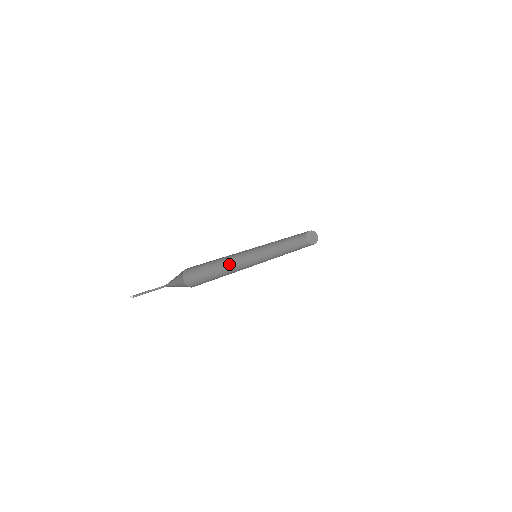
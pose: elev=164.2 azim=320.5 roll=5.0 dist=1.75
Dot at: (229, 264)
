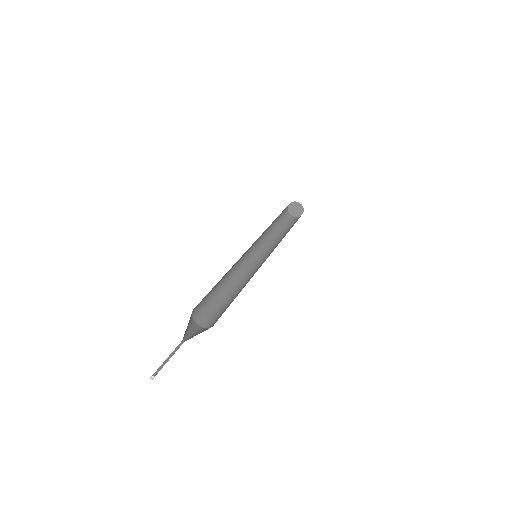
Dot at: (230, 274)
